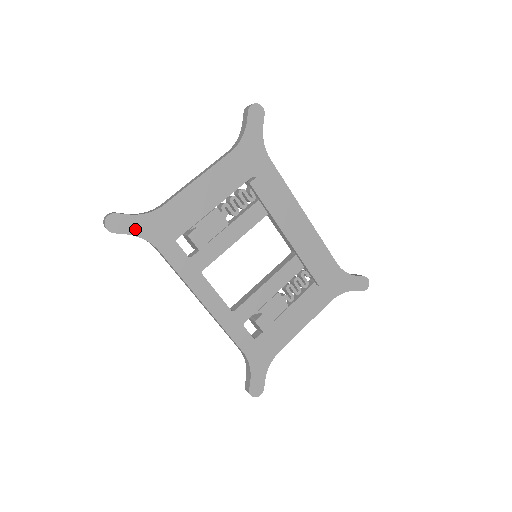
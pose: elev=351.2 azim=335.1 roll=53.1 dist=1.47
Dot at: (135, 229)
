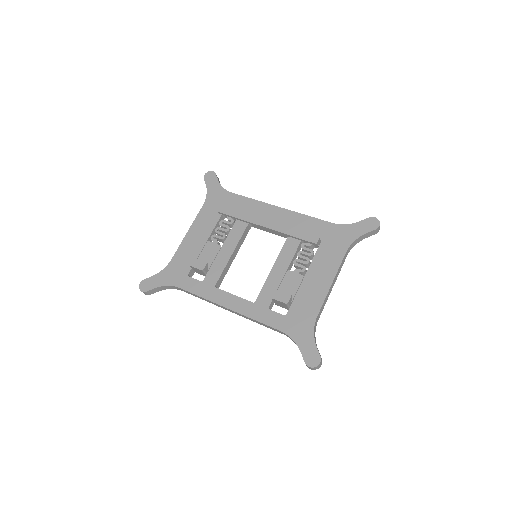
Dot at: (159, 283)
